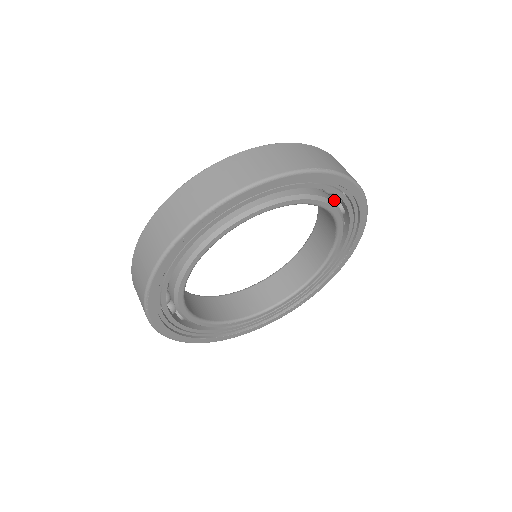
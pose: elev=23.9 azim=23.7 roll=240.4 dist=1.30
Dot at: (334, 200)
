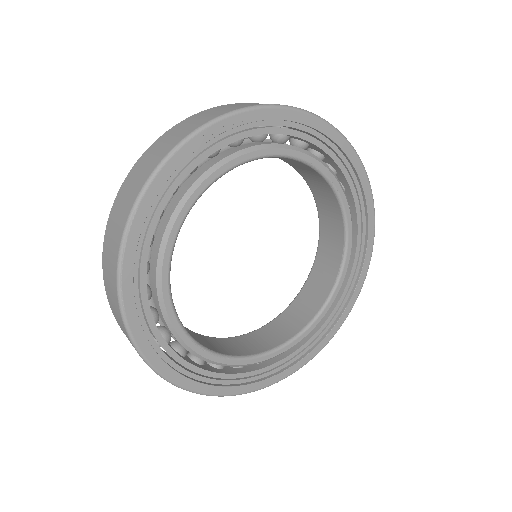
Dot at: occluded
